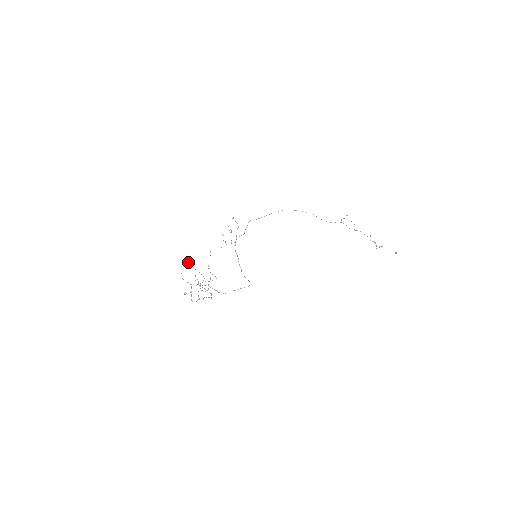
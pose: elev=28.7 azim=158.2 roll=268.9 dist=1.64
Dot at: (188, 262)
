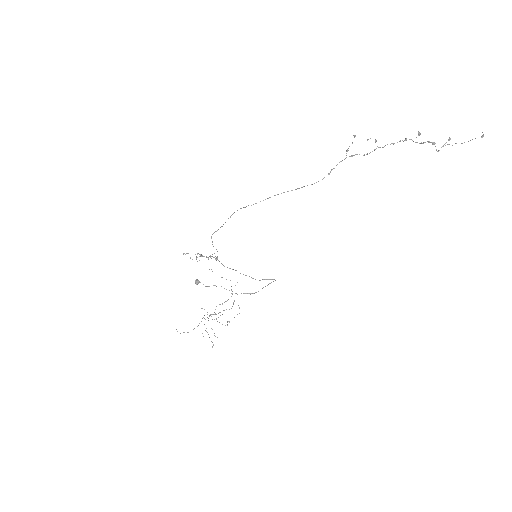
Dot at: occluded
